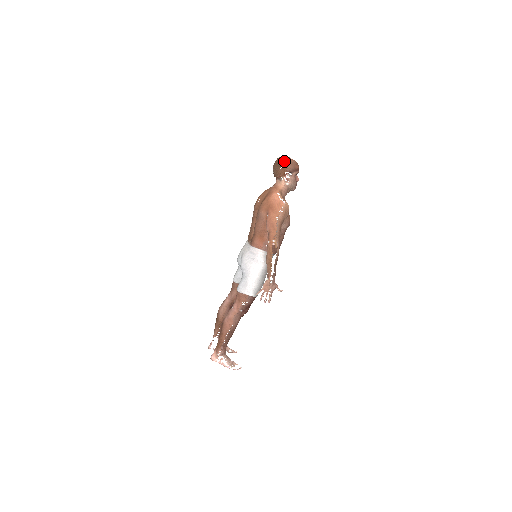
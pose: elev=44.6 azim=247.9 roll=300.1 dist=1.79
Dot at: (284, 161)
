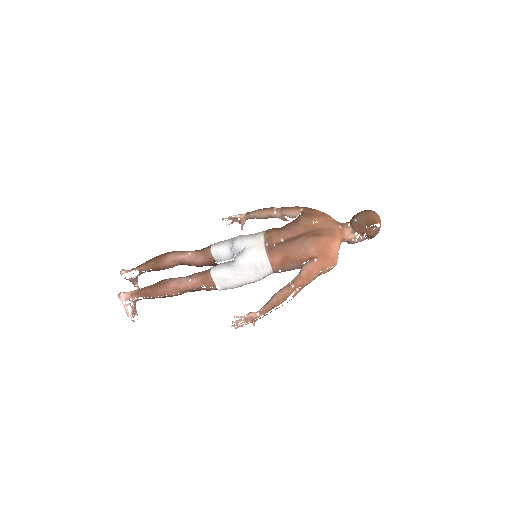
Dot at: occluded
